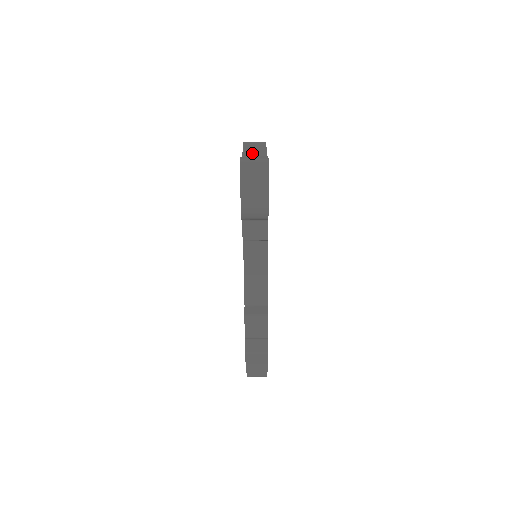
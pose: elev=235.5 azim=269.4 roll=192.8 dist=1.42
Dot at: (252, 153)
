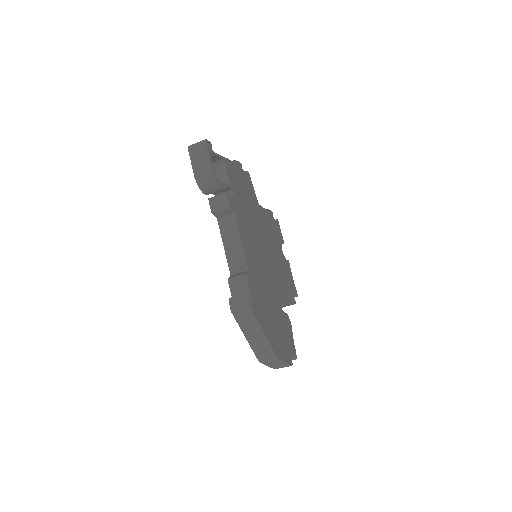
Dot at: occluded
